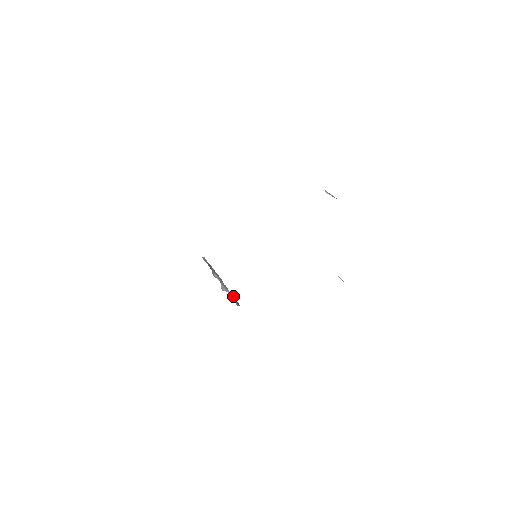
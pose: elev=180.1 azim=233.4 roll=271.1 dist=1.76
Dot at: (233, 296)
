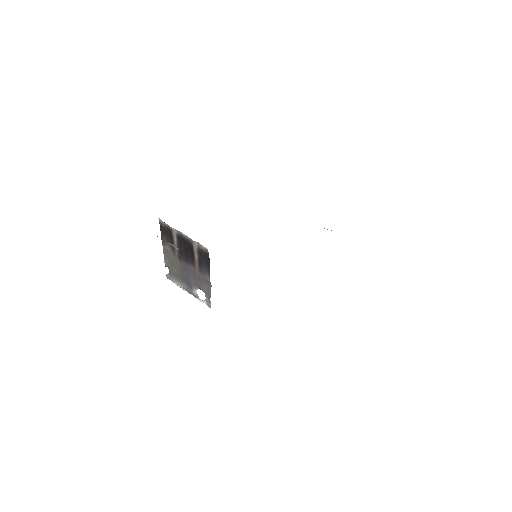
Dot at: (205, 302)
